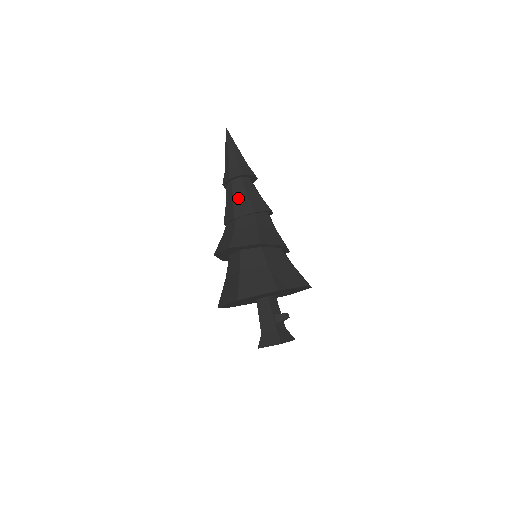
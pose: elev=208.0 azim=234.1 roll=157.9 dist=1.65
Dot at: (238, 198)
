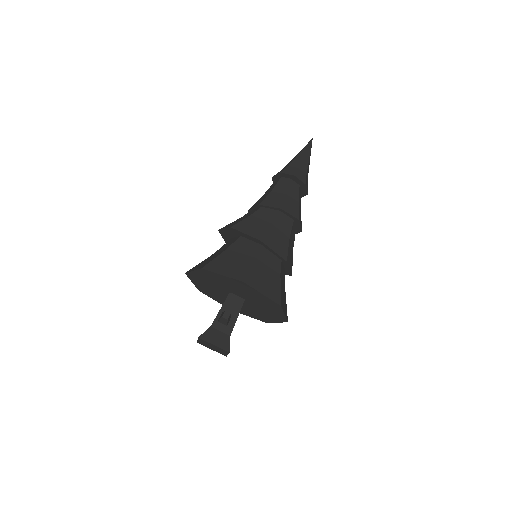
Dot at: (265, 194)
